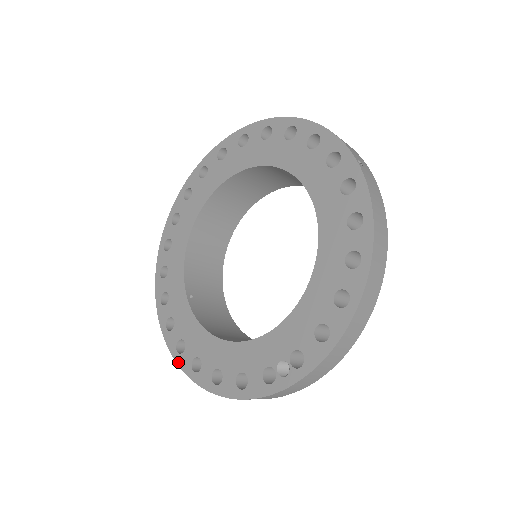
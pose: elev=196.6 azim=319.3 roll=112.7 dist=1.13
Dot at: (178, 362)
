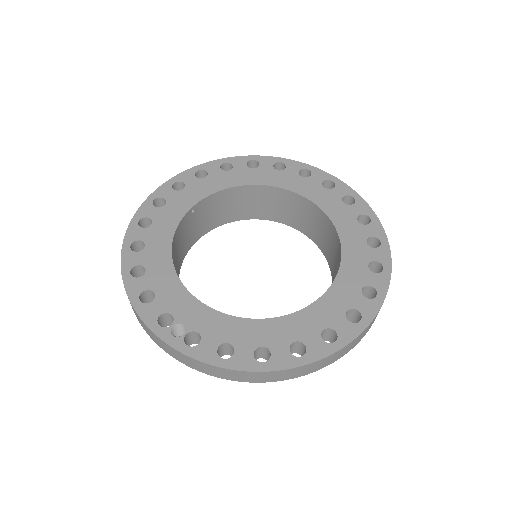
Dot at: (130, 226)
